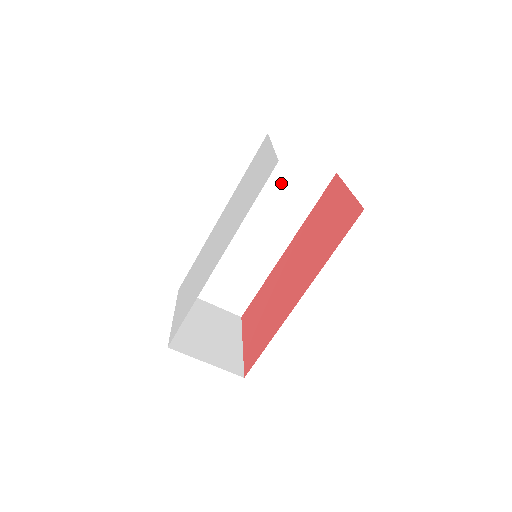
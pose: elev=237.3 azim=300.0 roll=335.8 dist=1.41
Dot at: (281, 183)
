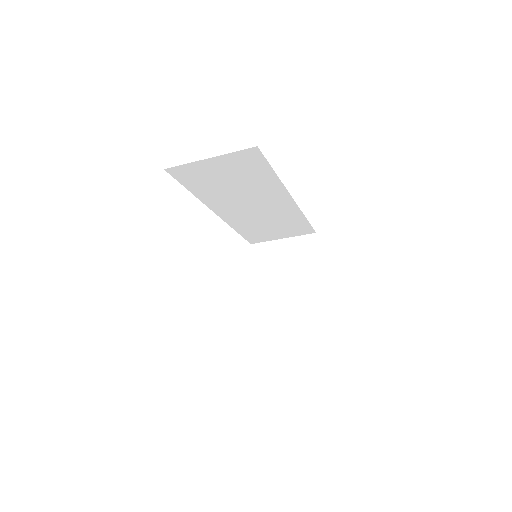
Dot at: (224, 179)
